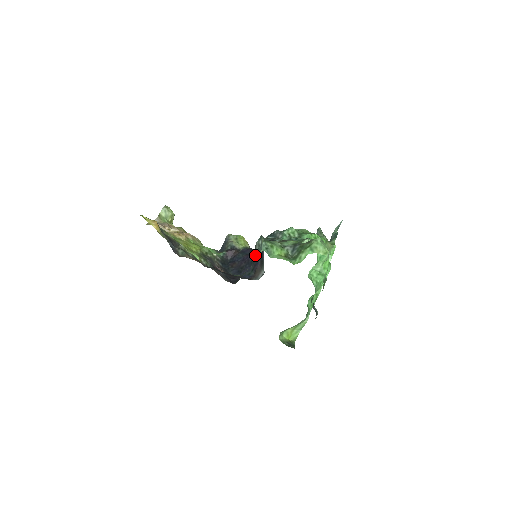
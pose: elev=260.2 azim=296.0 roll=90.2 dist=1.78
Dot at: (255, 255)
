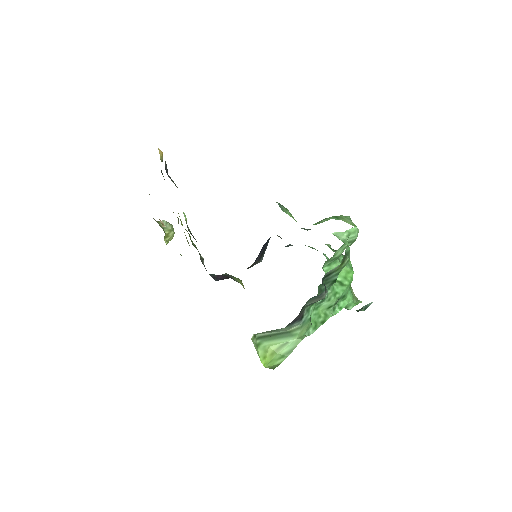
Dot at: occluded
